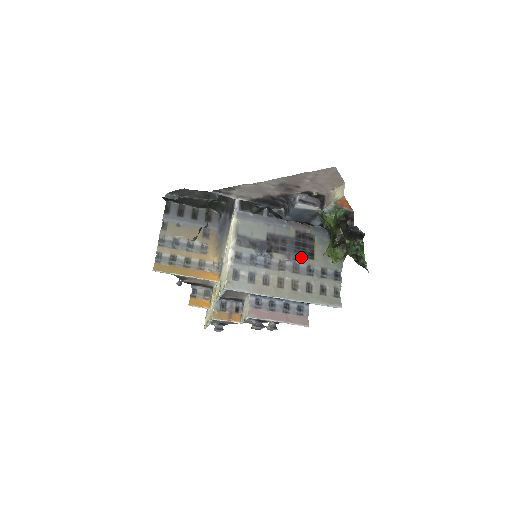
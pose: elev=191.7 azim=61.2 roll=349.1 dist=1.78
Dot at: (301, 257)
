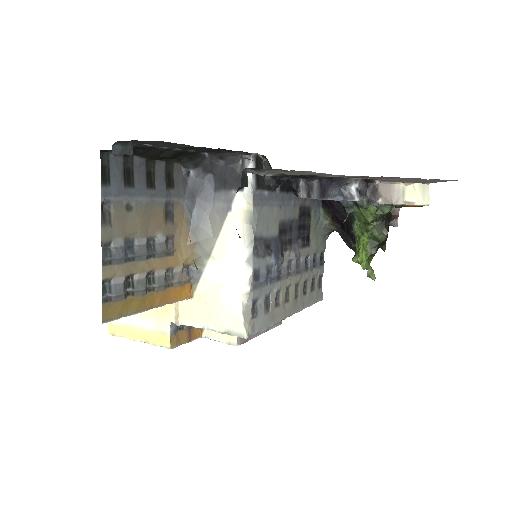
Dot at: (302, 247)
